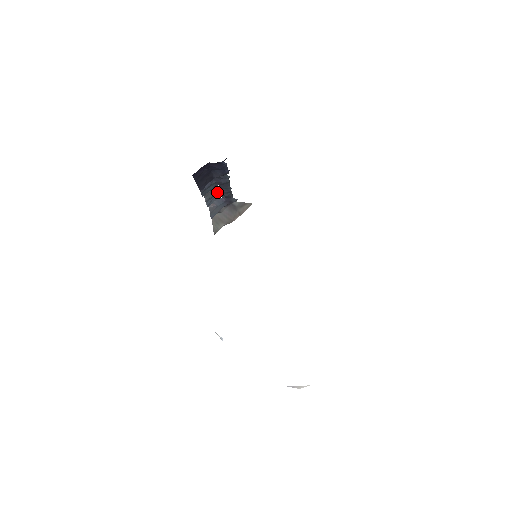
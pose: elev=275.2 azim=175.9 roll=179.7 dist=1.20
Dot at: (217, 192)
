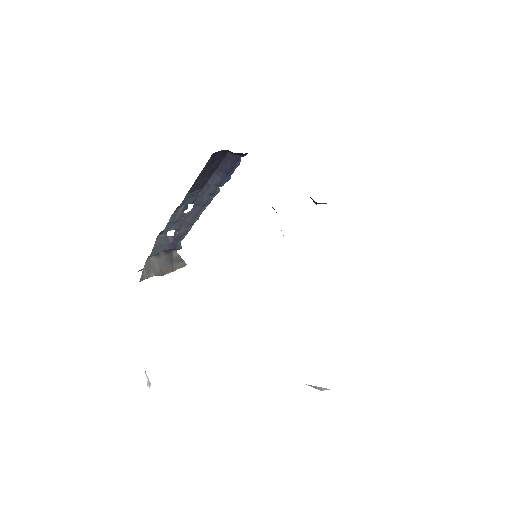
Dot at: (181, 219)
